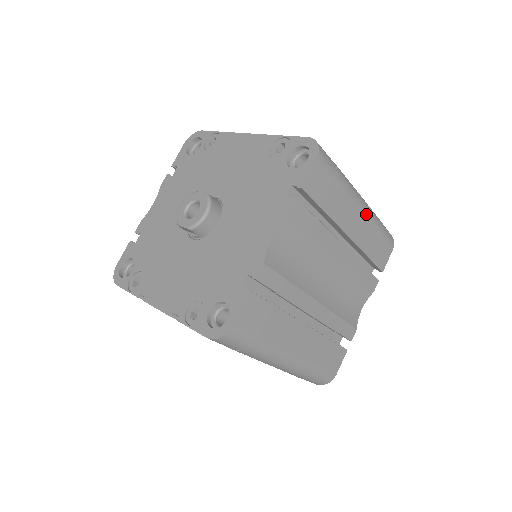
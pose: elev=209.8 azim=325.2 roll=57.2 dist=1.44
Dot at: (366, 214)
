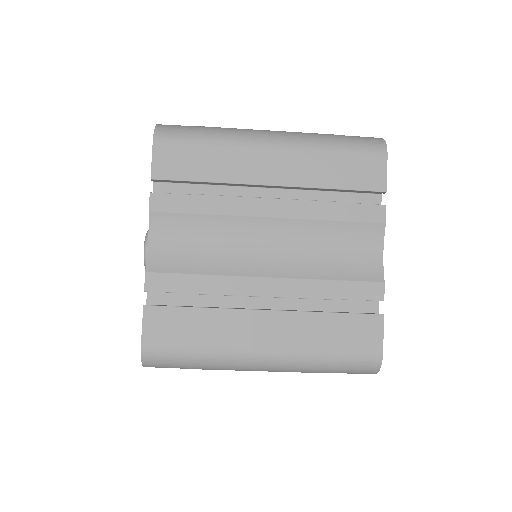
Dot at: (287, 147)
